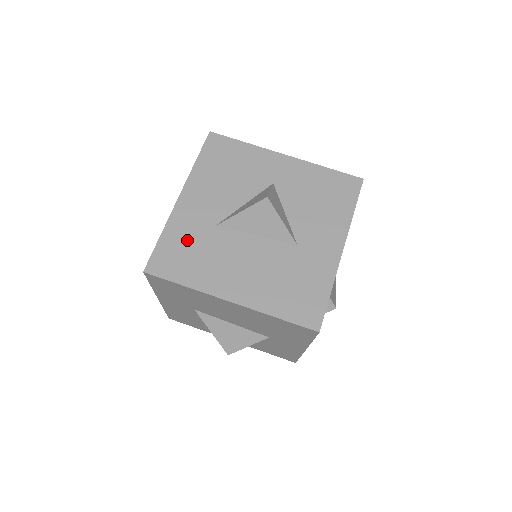
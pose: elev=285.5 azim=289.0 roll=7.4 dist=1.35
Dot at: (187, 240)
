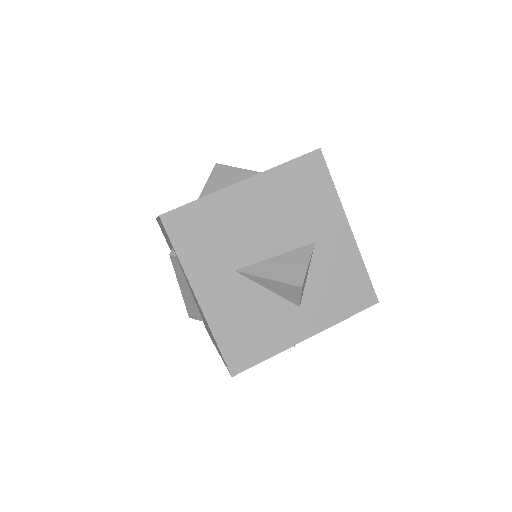
Dot at: occluded
